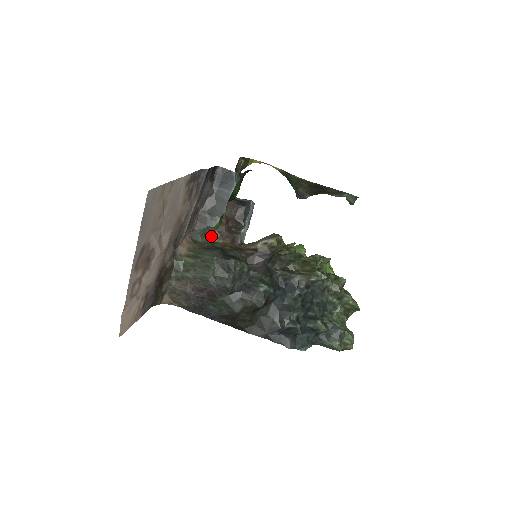
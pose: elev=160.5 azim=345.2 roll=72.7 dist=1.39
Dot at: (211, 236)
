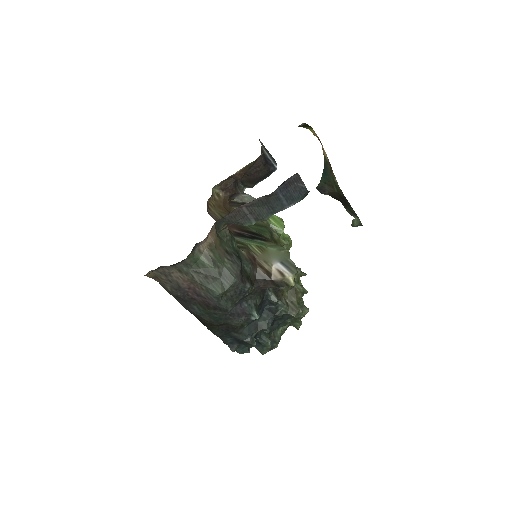
Dot at: (217, 185)
